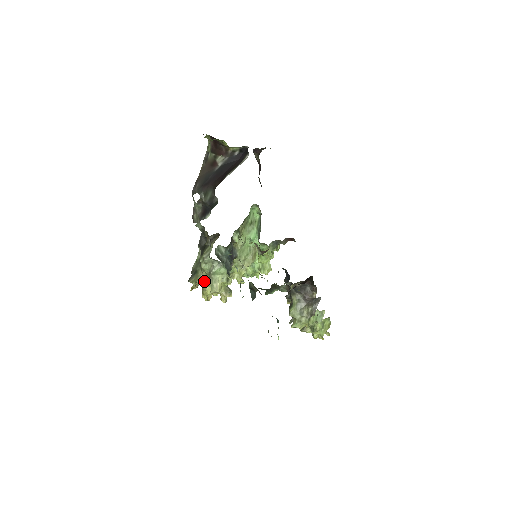
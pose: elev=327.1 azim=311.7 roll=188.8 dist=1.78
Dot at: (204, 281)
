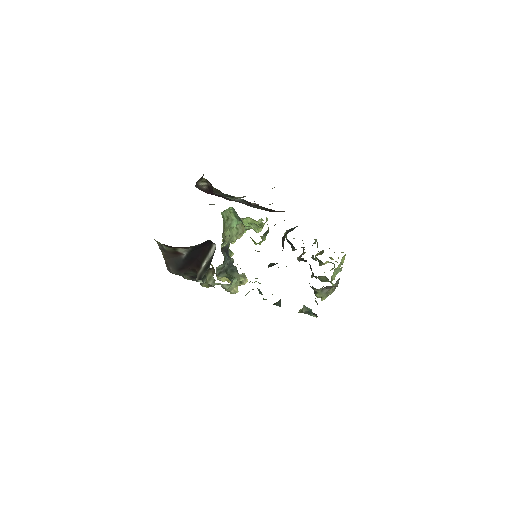
Dot at: occluded
